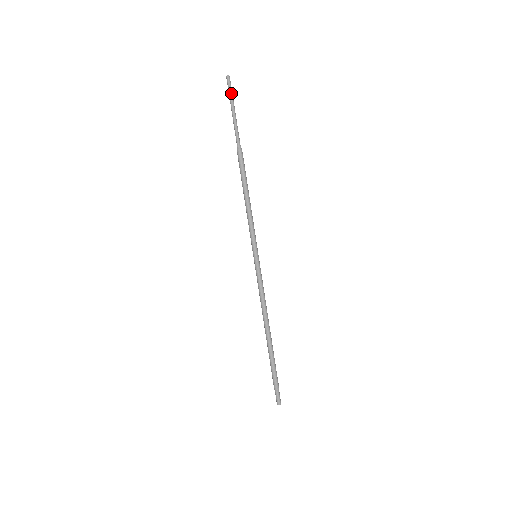
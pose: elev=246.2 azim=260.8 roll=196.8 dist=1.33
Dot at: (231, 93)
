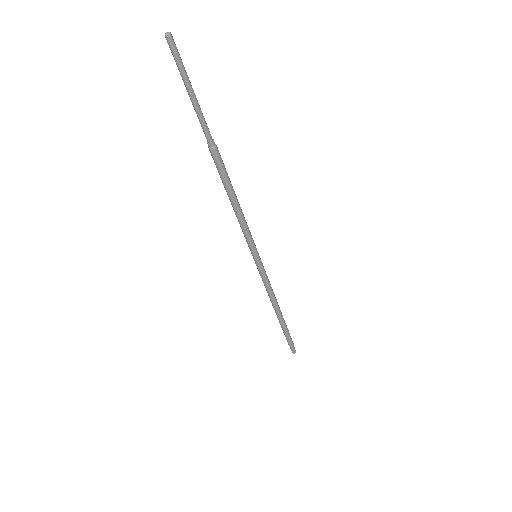
Dot at: (181, 65)
